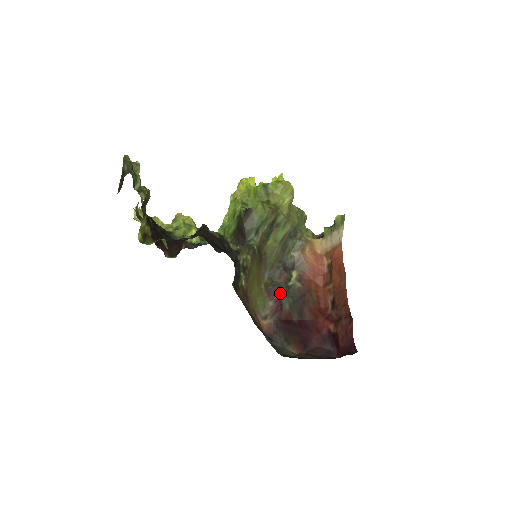
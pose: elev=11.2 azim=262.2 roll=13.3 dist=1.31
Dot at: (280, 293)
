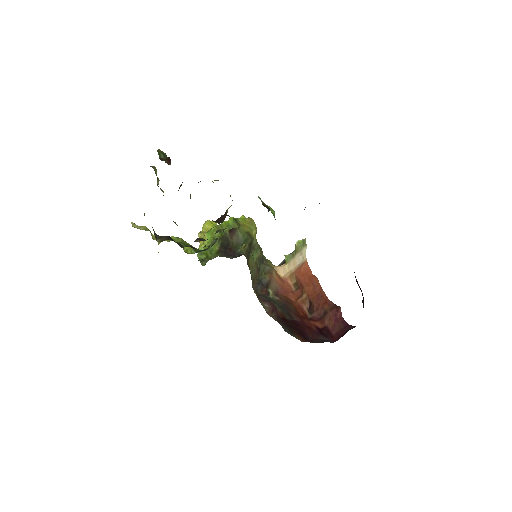
Dot at: (268, 300)
